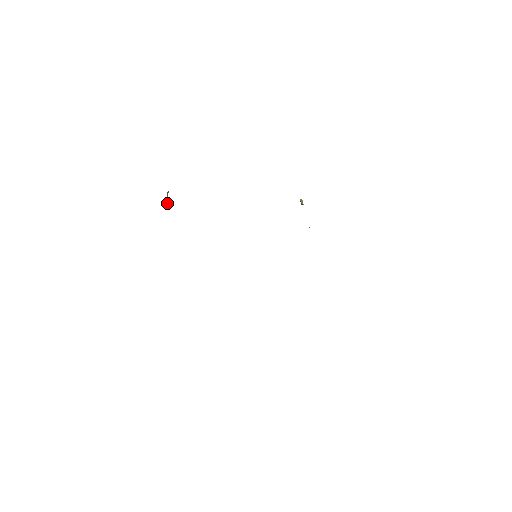
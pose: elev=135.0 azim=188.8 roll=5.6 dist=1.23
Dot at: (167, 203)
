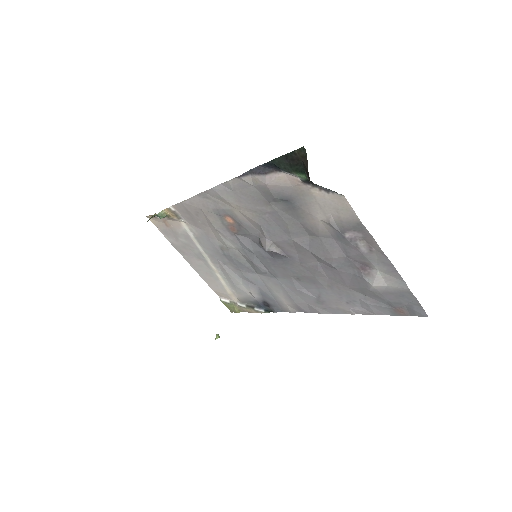
Dot at: (147, 221)
